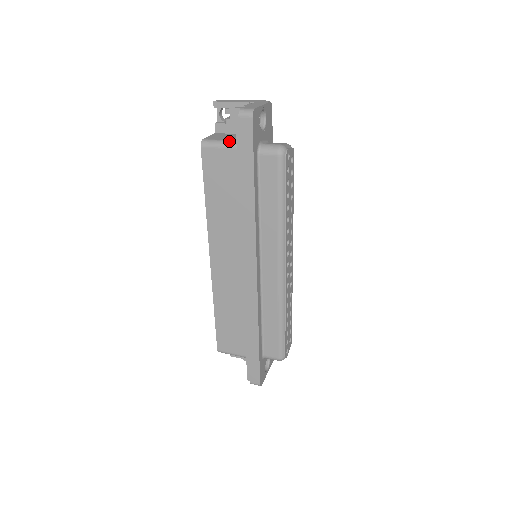
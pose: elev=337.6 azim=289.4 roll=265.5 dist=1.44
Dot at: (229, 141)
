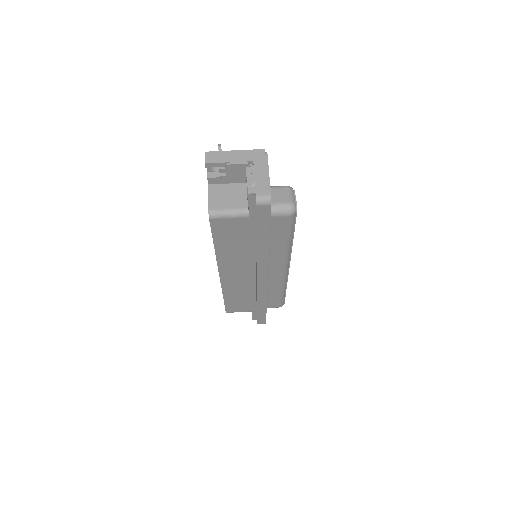
Dot at: (239, 210)
